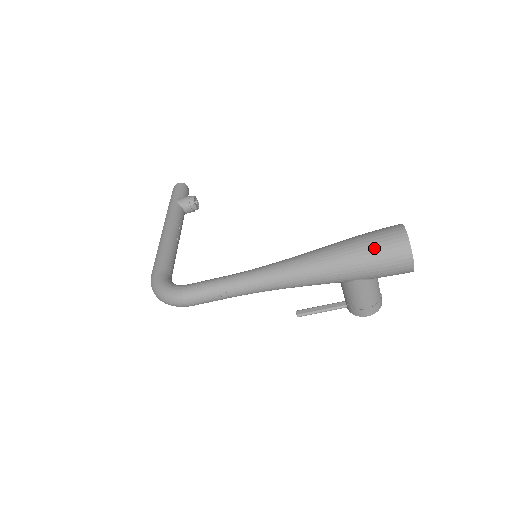
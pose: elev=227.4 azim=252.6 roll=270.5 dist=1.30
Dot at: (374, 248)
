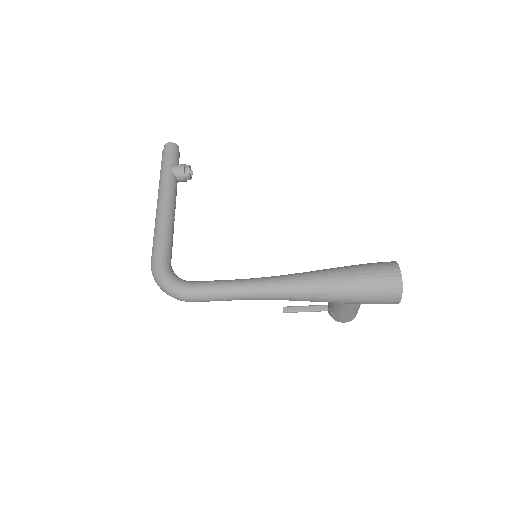
Dot at: (372, 285)
